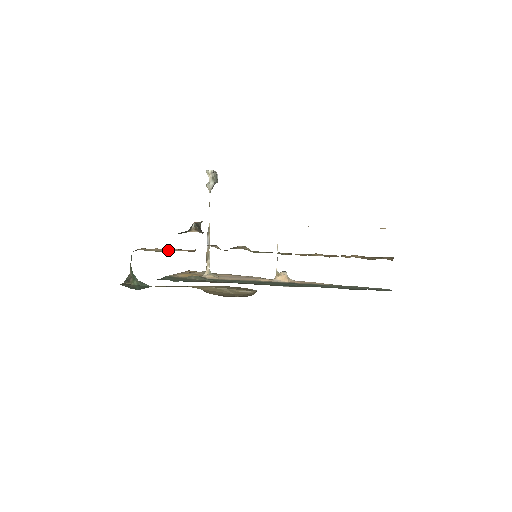
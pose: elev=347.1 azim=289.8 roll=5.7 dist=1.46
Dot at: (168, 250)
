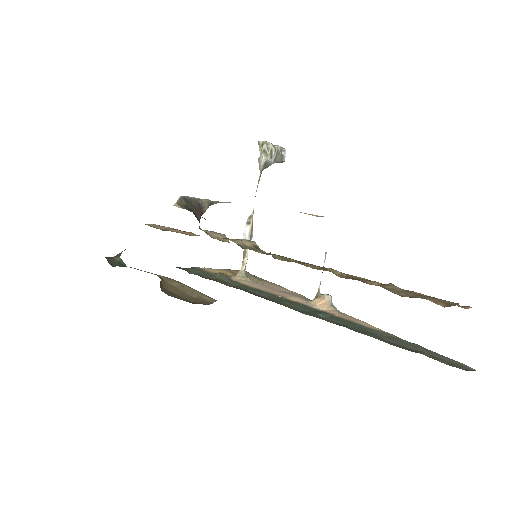
Dot at: (169, 229)
